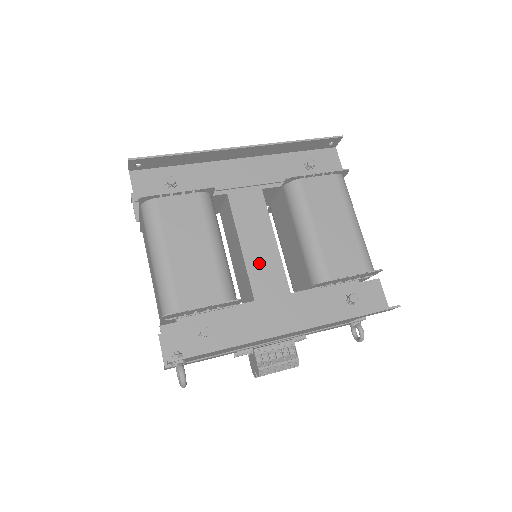
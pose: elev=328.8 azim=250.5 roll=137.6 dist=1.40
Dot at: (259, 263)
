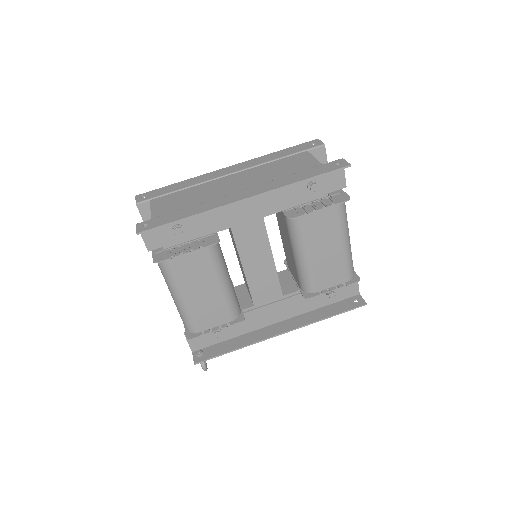
Dot at: (258, 279)
